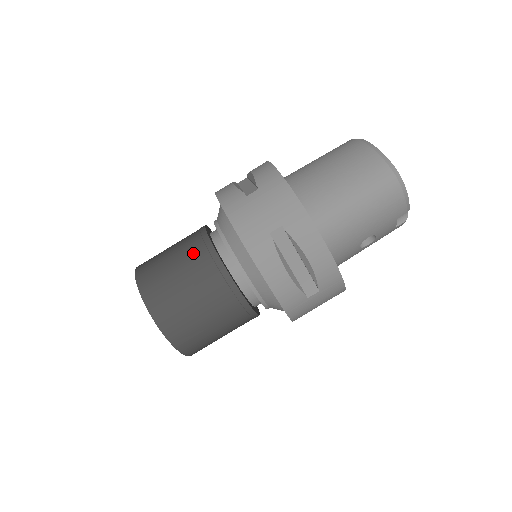
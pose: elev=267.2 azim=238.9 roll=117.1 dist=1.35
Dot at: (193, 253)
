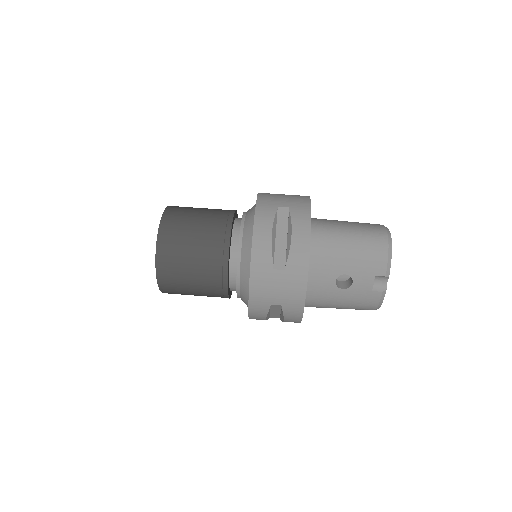
Dot at: (219, 209)
